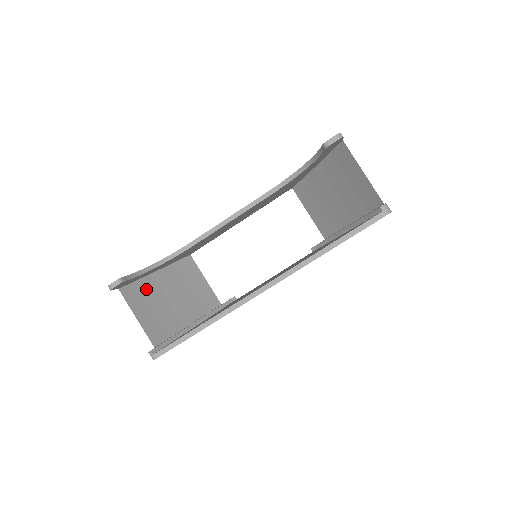
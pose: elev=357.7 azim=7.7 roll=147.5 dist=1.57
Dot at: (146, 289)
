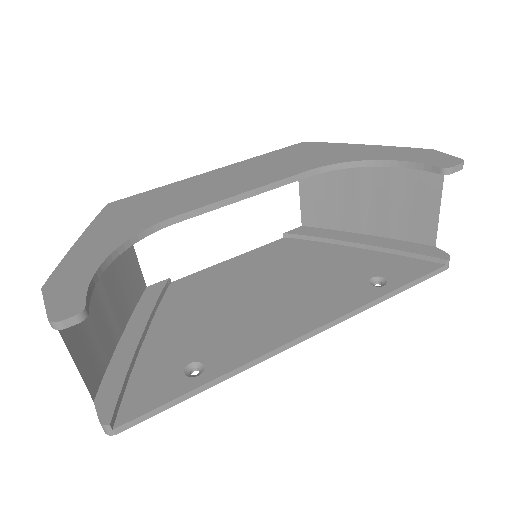
Dot at: occluded
